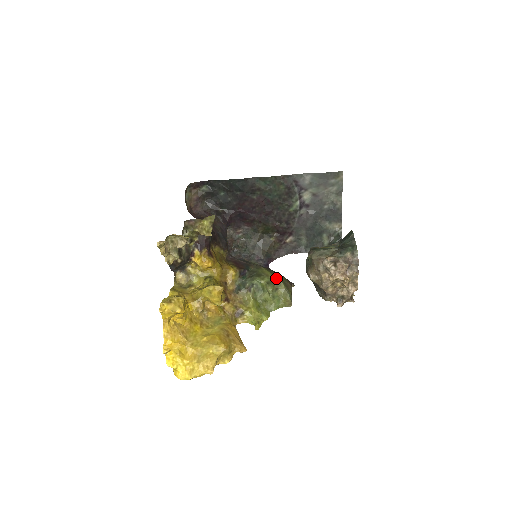
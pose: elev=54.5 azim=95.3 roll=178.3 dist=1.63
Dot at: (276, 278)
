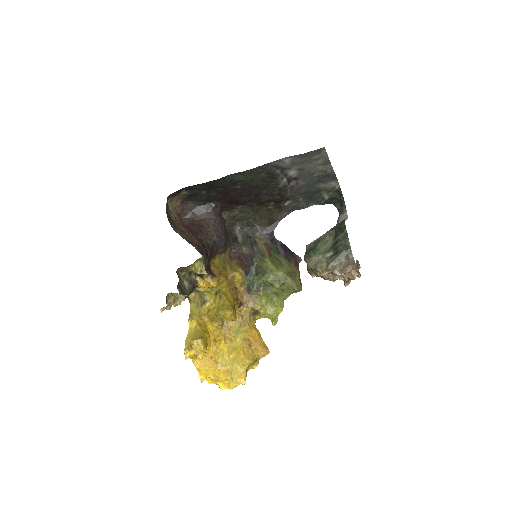
Dot at: (280, 273)
